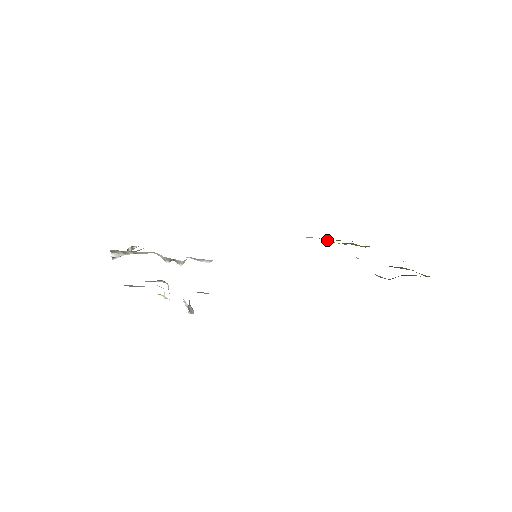
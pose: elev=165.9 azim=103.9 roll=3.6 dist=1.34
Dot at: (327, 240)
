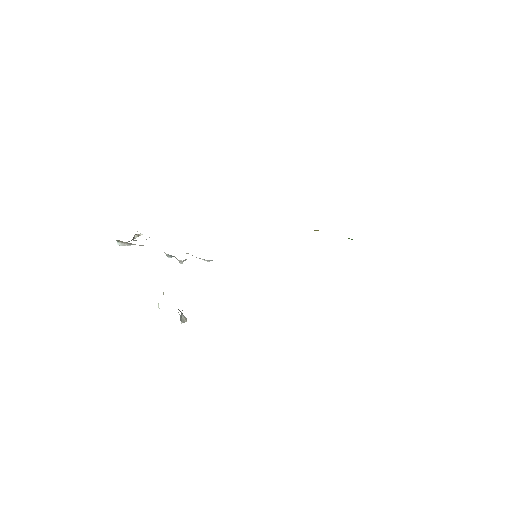
Dot at: occluded
